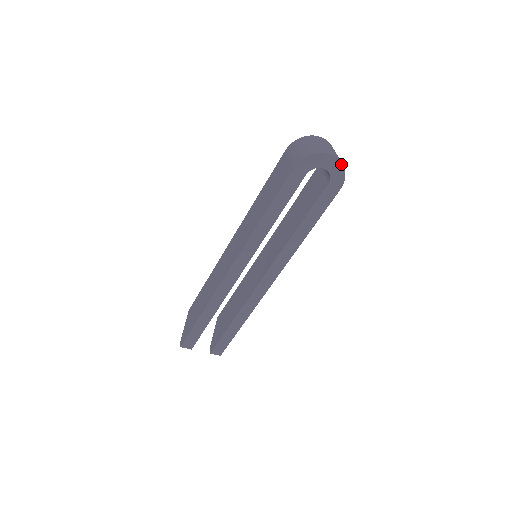
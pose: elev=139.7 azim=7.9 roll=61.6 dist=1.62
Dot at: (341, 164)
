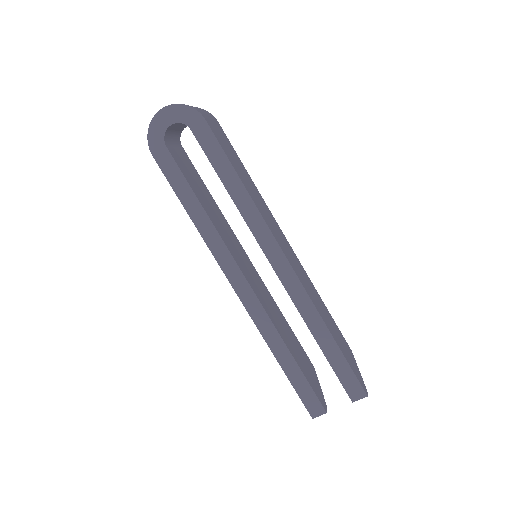
Dot at: (175, 105)
